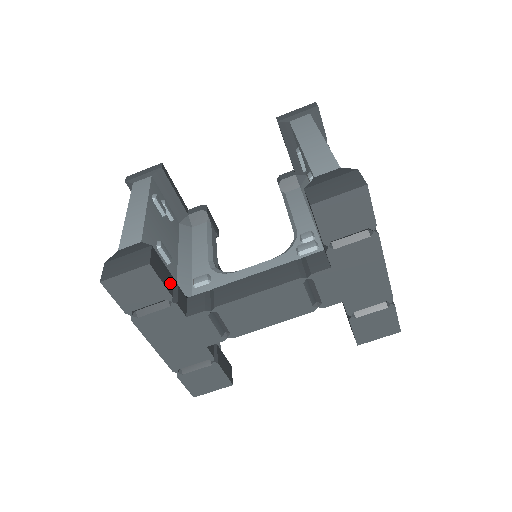
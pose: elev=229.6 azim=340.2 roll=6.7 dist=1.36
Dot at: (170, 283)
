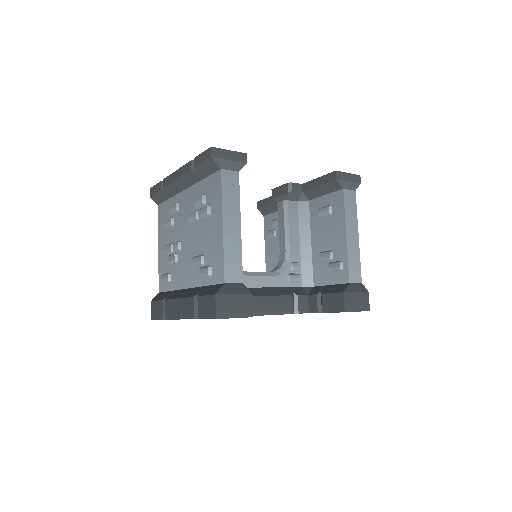
Dot at: occluded
